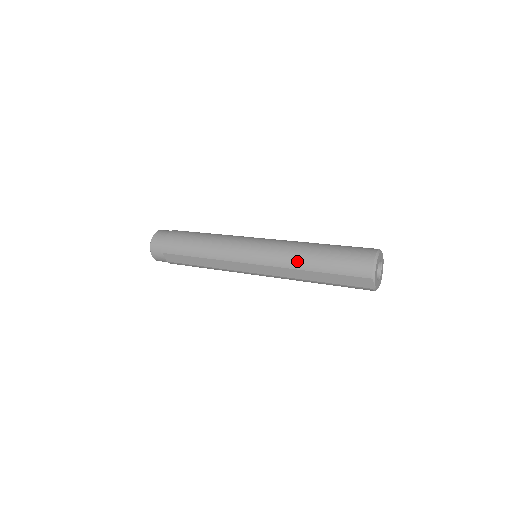
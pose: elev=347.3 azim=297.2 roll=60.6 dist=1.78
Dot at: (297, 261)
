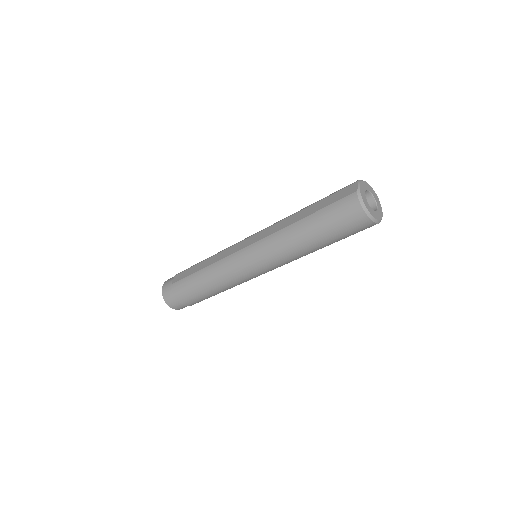
Dot at: occluded
